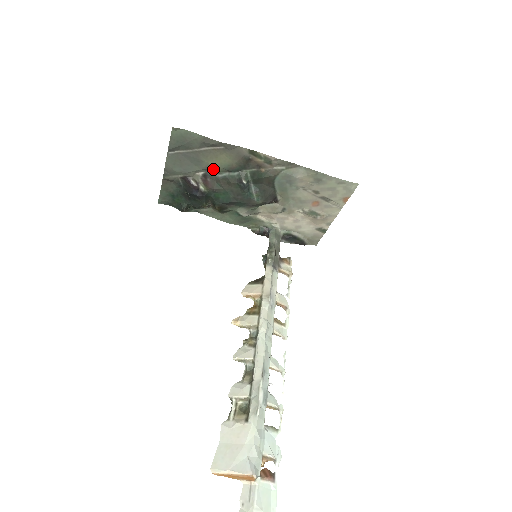
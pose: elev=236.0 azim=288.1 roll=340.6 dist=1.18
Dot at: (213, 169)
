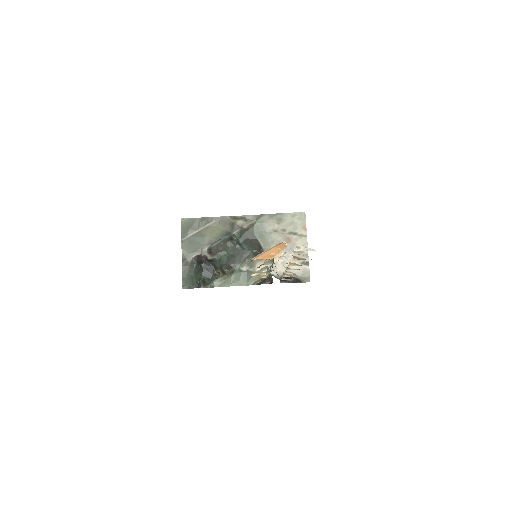
Dot at: (213, 241)
